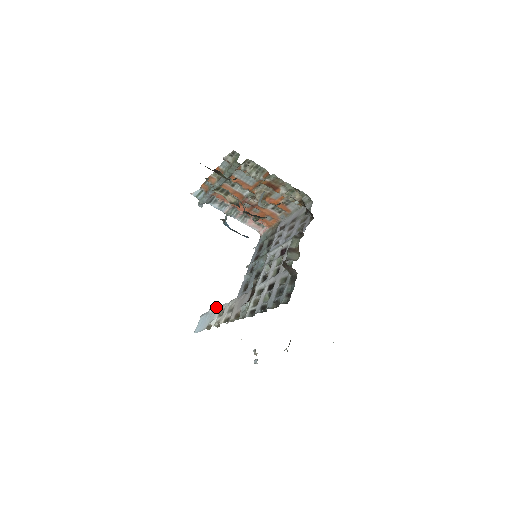
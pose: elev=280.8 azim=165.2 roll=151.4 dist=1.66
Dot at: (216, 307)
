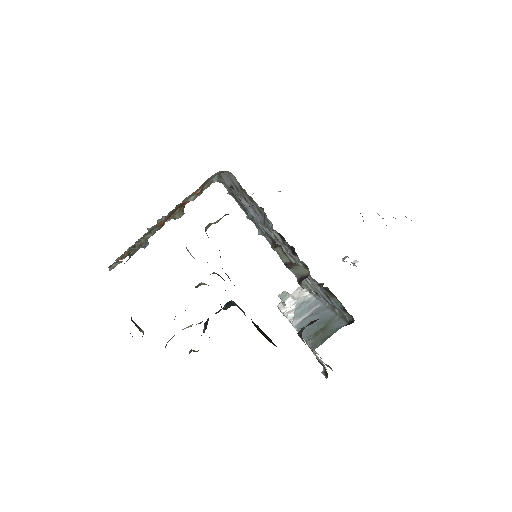
Dot at: occluded
